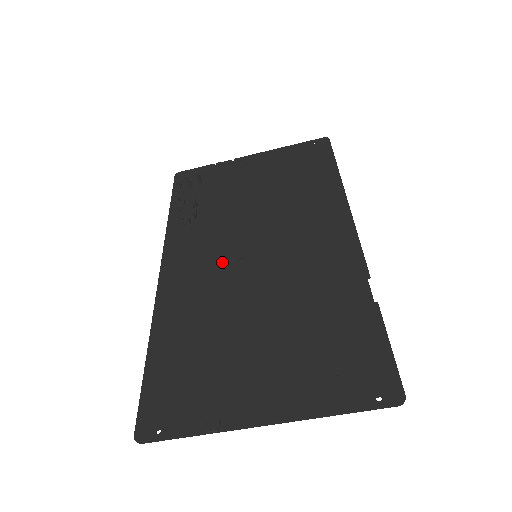
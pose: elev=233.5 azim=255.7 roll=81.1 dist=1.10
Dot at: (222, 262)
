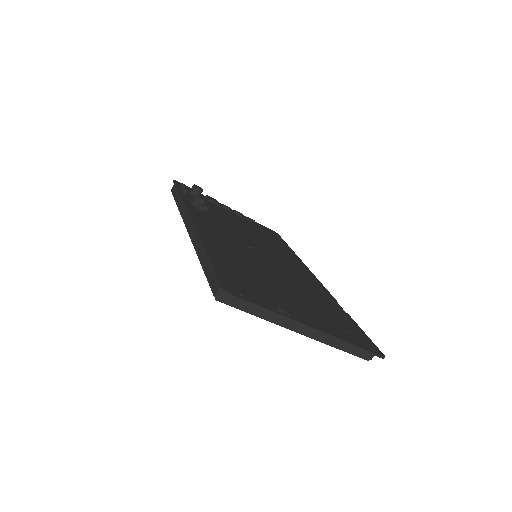
Dot at: (239, 243)
